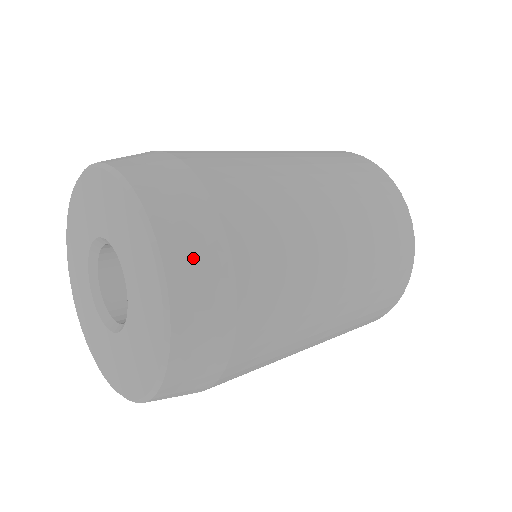
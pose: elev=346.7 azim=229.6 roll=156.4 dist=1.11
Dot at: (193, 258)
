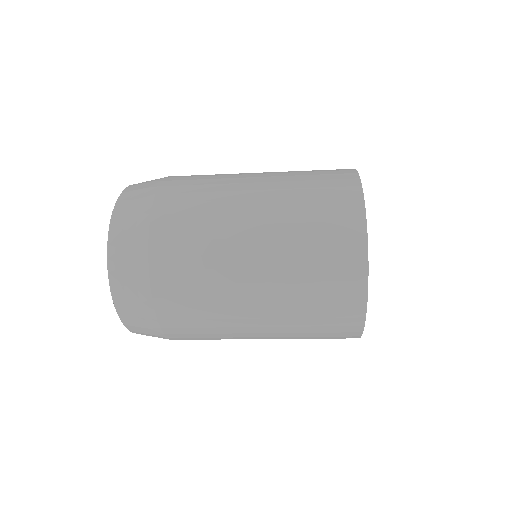
Dot at: (141, 185)
